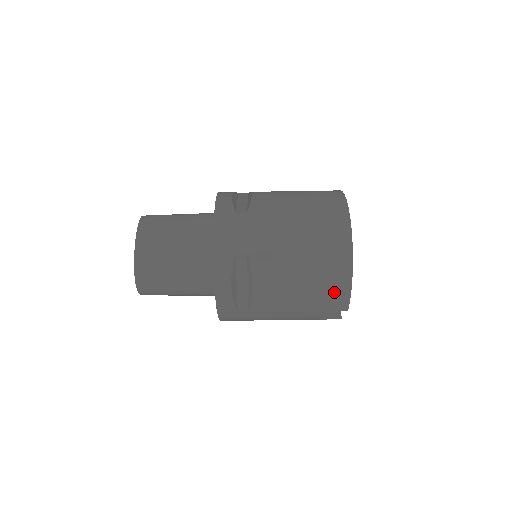
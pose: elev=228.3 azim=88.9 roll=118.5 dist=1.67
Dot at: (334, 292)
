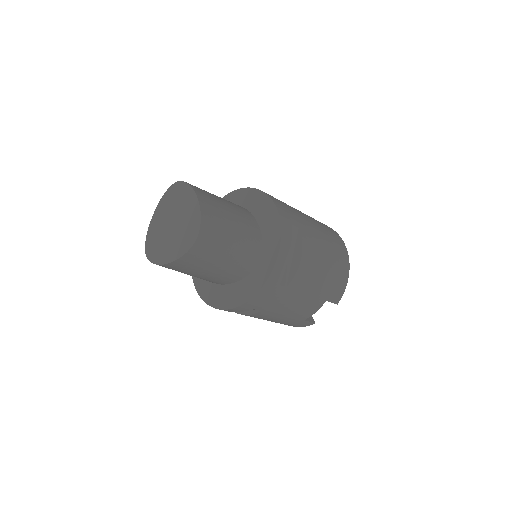
Dot at: (340, 281)
